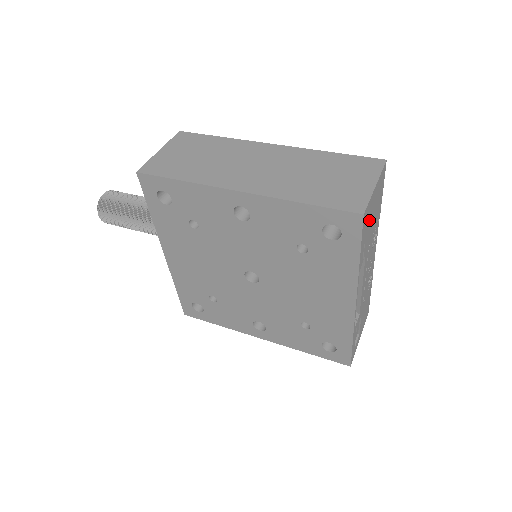
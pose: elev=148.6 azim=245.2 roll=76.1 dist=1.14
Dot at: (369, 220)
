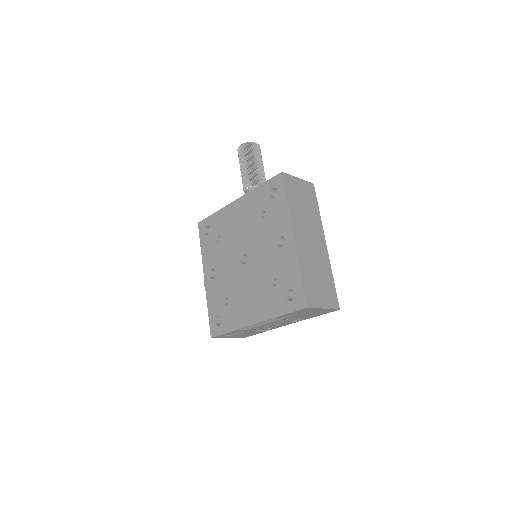
Dot at: (304, 312)
